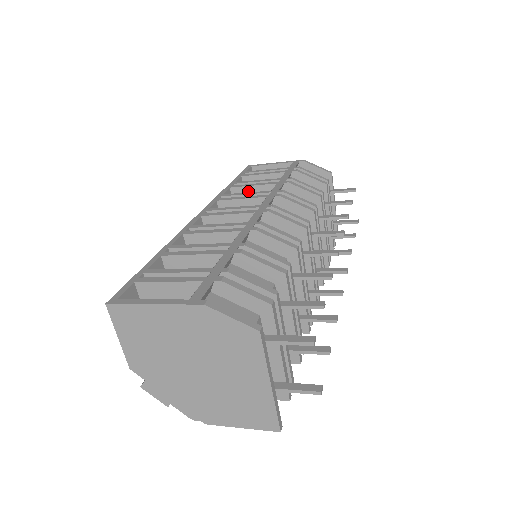
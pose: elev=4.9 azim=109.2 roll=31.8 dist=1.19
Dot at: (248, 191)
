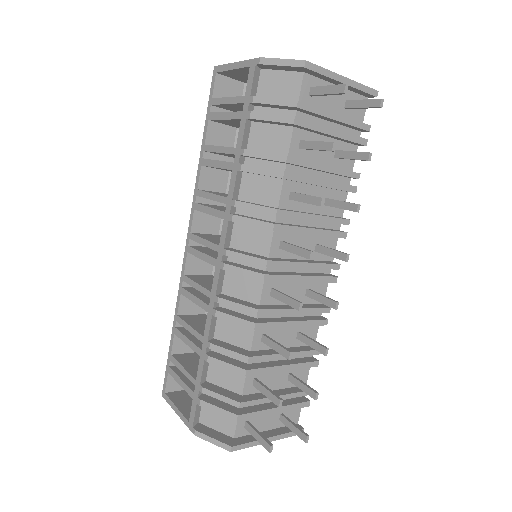
Dot at: occluded
